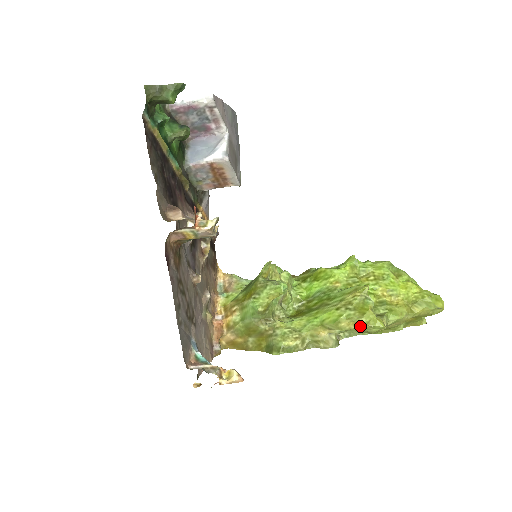
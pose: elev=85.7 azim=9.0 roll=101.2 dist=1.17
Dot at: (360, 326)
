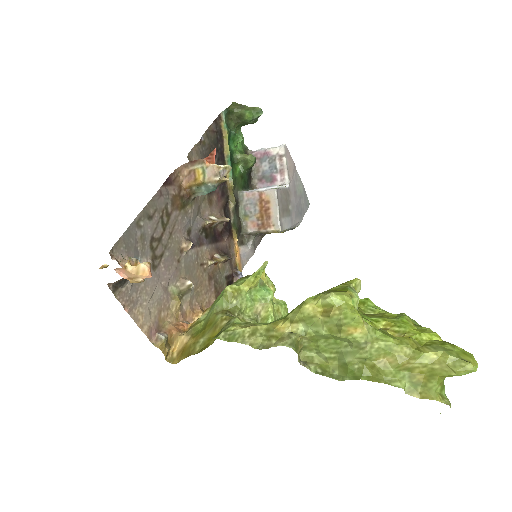
Dot at: (328, 313)
